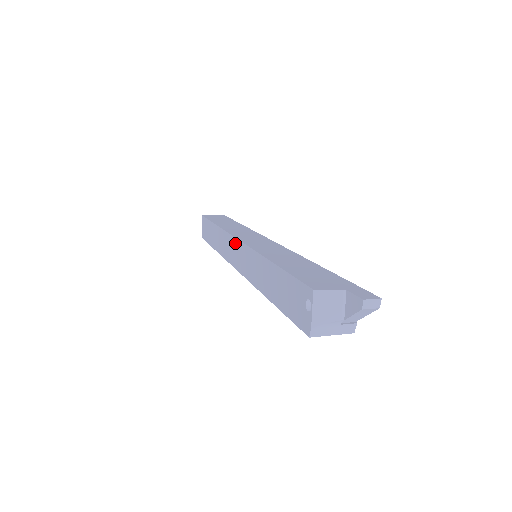
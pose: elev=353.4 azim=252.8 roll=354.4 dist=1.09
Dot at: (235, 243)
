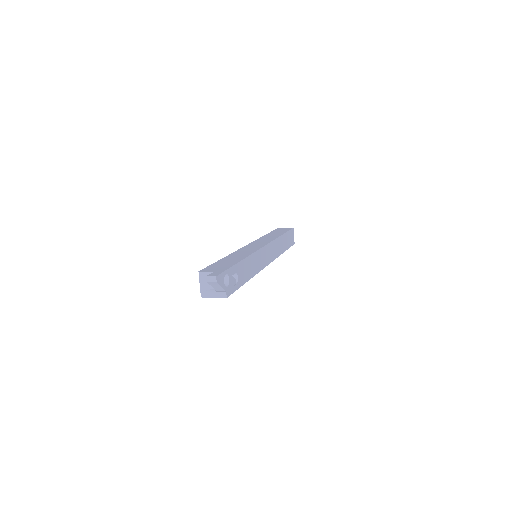
Dot at: occluded
